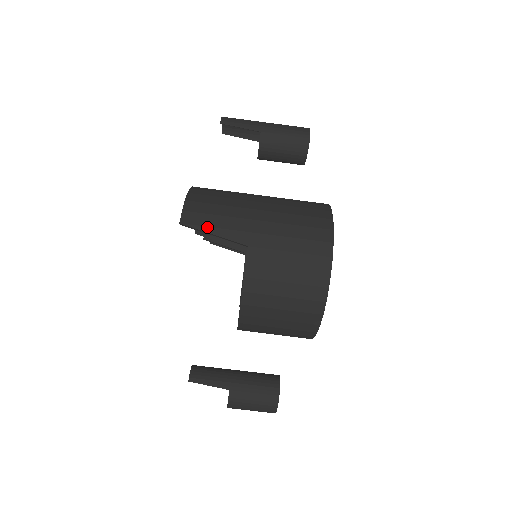
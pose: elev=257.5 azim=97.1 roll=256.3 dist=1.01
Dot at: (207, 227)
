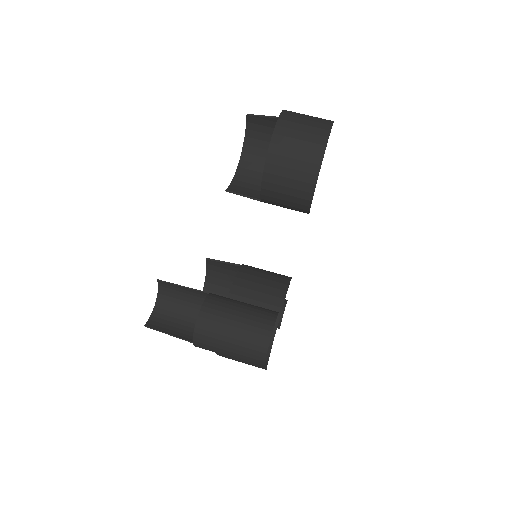
Dot at: (262, 117)
